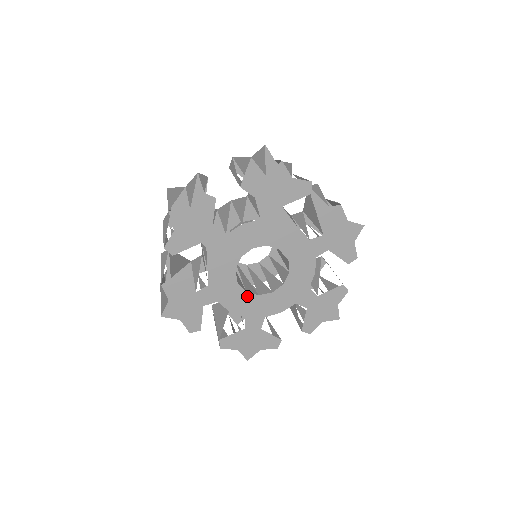
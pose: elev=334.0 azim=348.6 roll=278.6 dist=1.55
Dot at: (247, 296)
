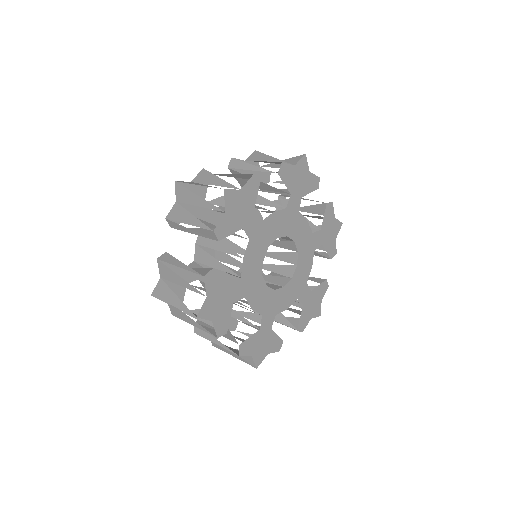
Dot at: (287, 288)
